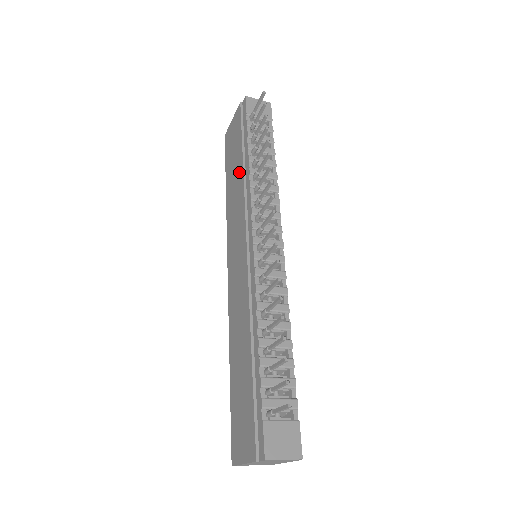
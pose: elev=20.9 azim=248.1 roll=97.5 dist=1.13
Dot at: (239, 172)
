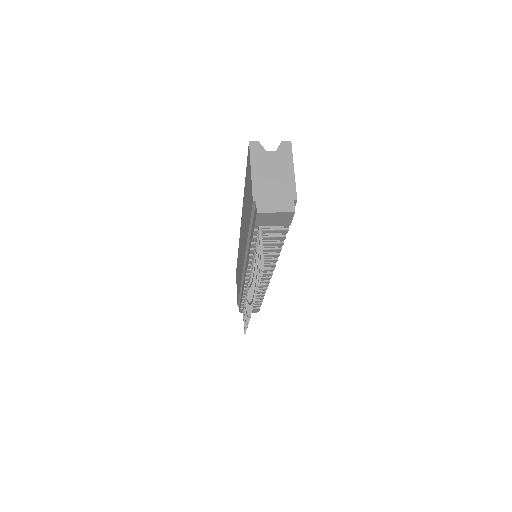
Dot at: (246, 233)
